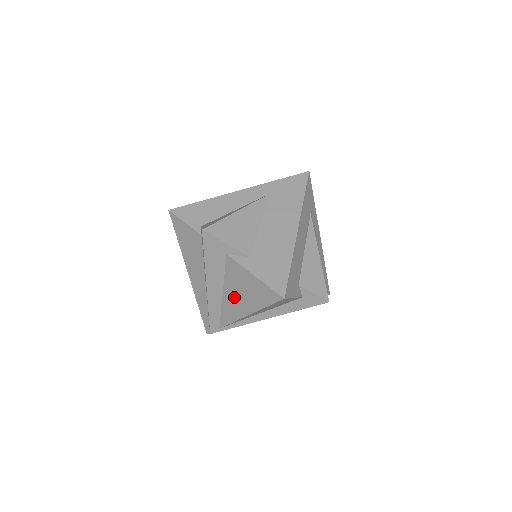
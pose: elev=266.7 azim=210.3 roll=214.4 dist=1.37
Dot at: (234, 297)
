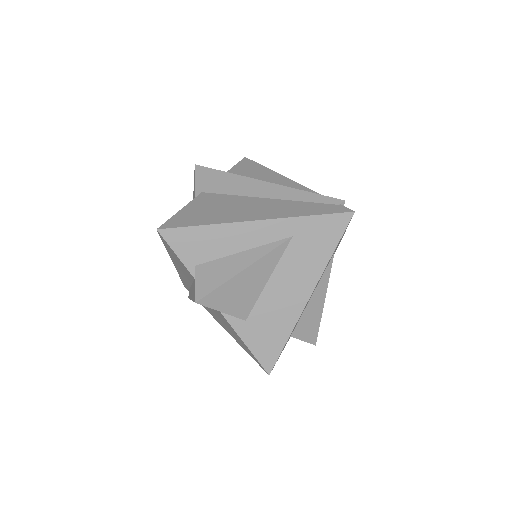
Dot at: (219, 320)
